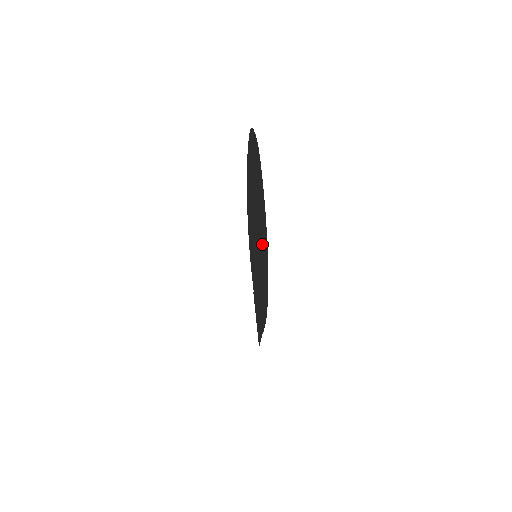
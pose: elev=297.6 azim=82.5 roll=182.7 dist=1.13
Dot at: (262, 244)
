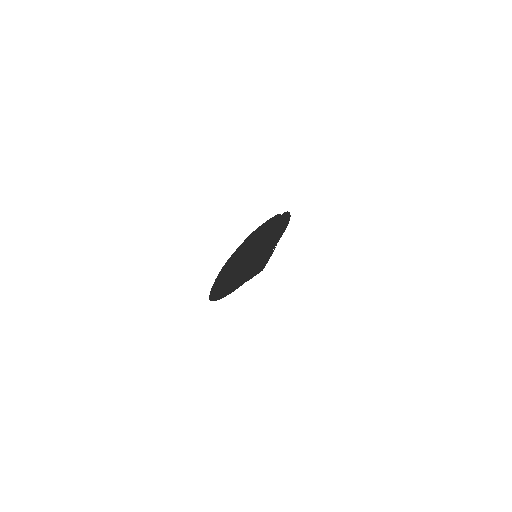
Dot at: (226, 281)
